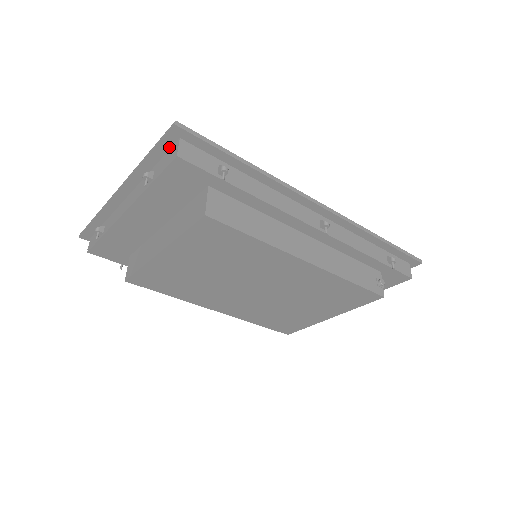
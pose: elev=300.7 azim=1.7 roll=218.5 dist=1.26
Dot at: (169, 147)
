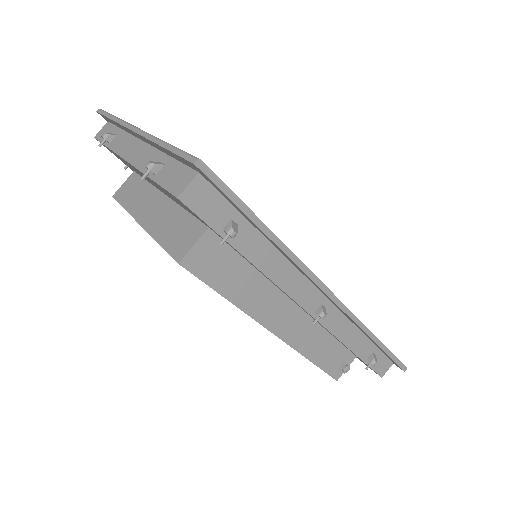
Dot at: (187, 164)
